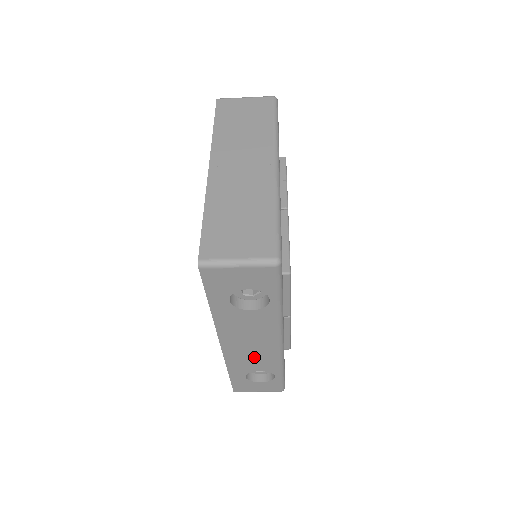
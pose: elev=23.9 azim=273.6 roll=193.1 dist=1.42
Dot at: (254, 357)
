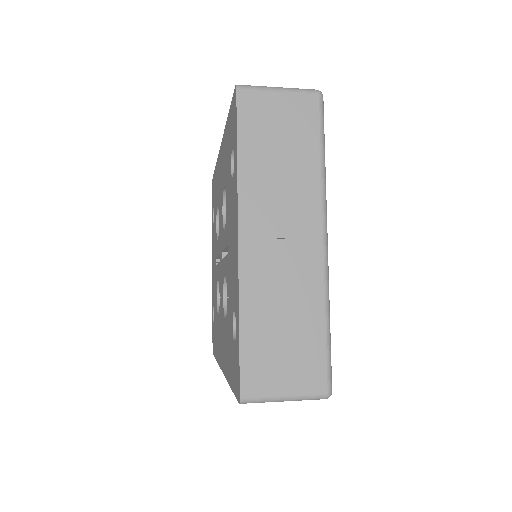
Dot at: occluded
